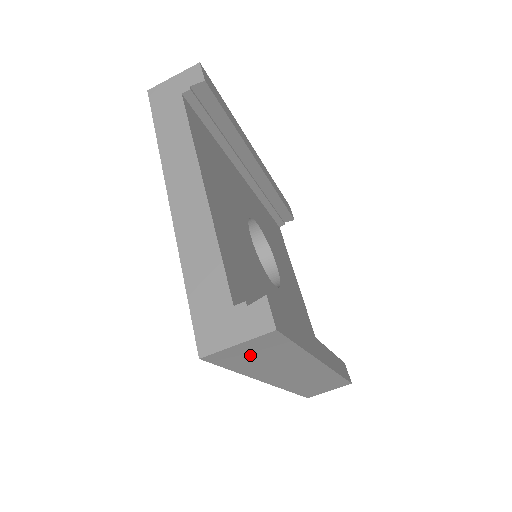
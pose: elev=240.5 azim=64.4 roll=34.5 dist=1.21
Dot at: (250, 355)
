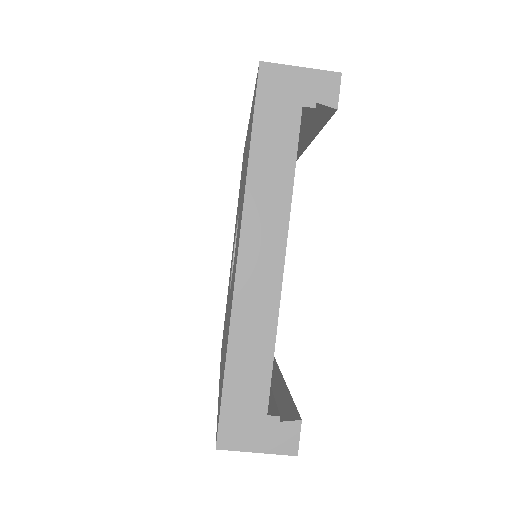
Dot at: occluded
